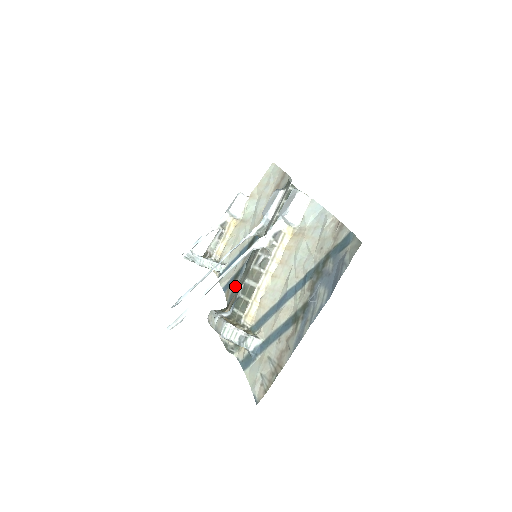
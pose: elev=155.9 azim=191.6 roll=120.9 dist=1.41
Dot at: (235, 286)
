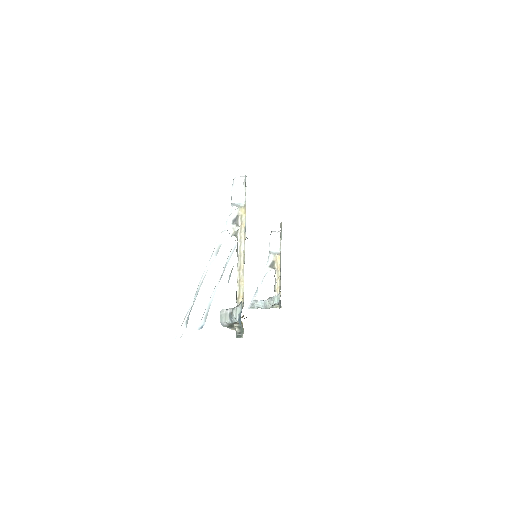
Dot at: occluded
